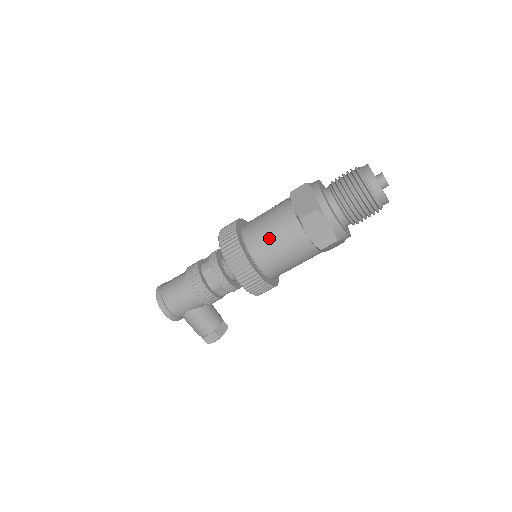
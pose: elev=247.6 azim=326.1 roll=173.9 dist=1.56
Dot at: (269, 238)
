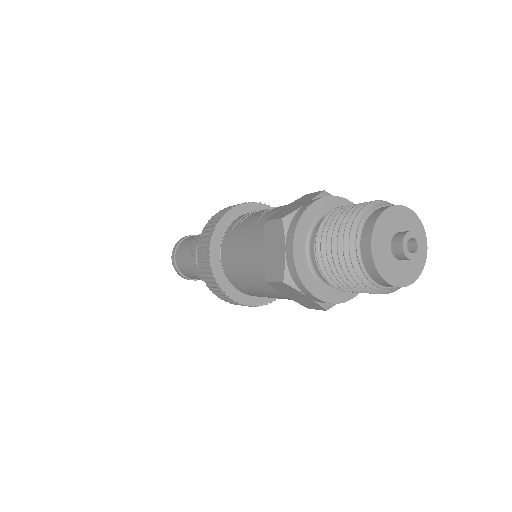
Dot at: (242, 276)
